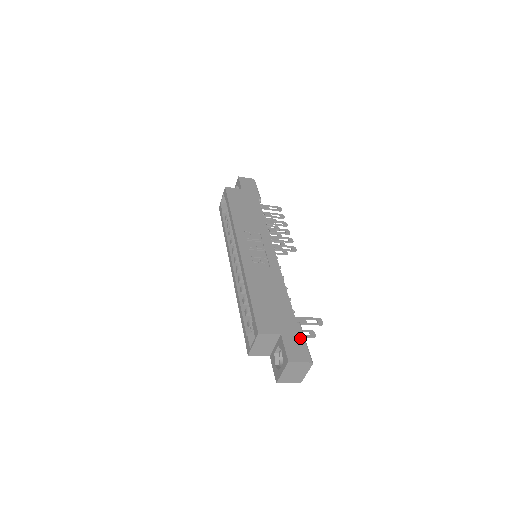
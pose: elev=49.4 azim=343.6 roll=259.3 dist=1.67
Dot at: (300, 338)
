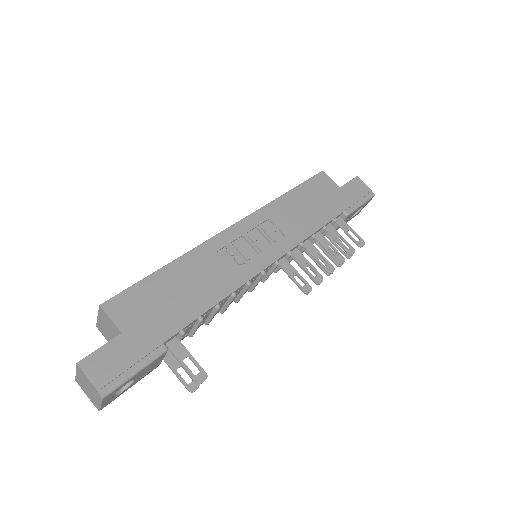
Dot at: (135, 360)
